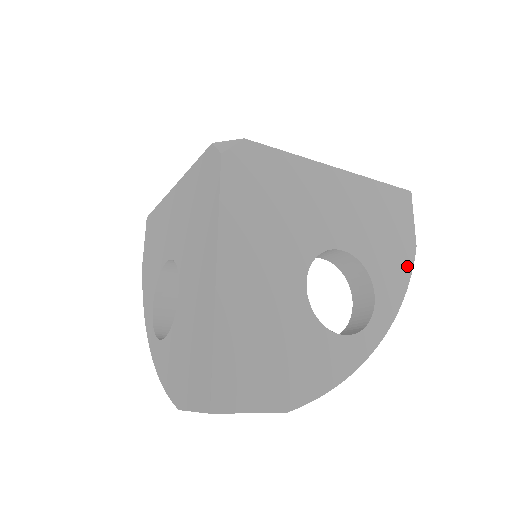
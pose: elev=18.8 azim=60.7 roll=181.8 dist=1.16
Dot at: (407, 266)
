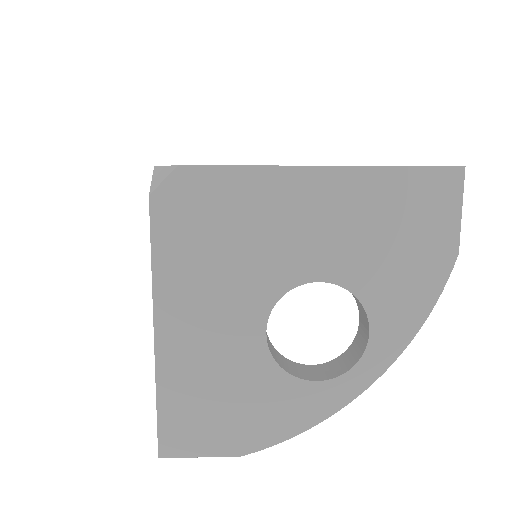
Dot at: (434, 285)
